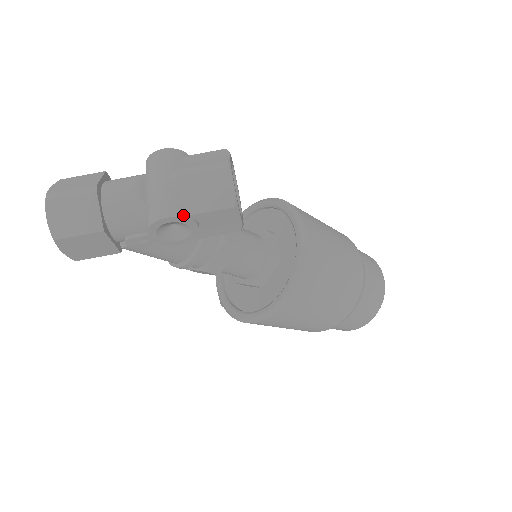
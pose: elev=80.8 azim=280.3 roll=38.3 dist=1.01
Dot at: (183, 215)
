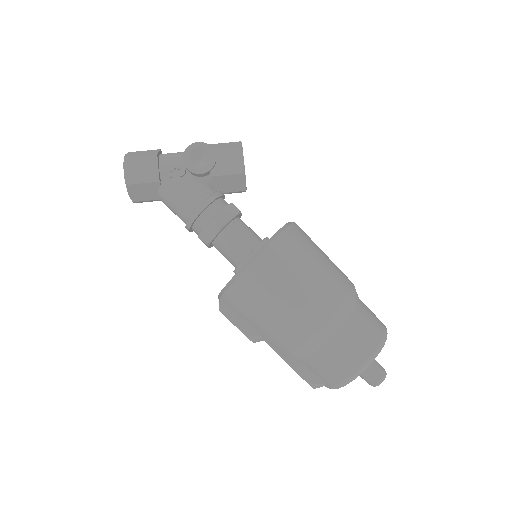
Dot at: (208, 145)
